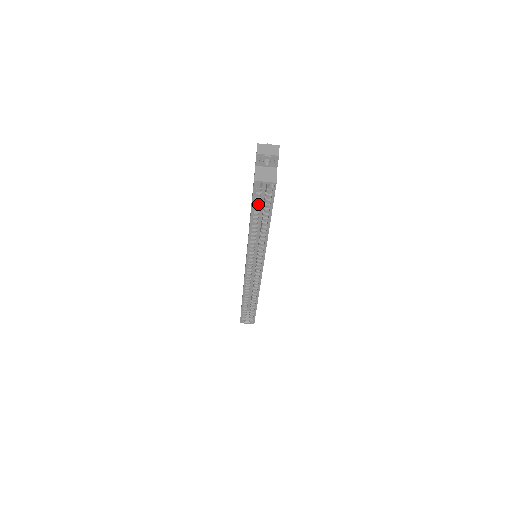
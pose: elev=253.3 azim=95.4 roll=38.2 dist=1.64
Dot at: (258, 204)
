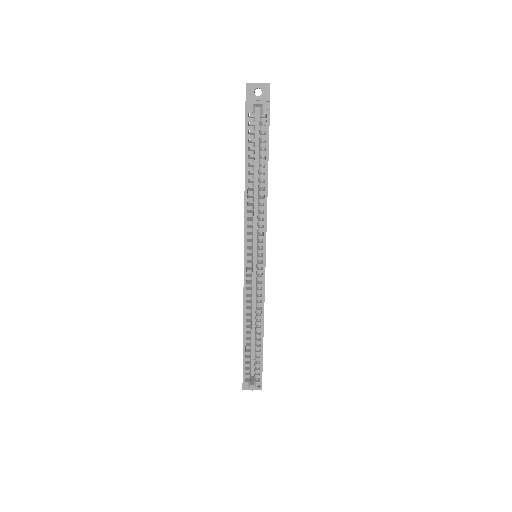
Dot at: (252, 143)
